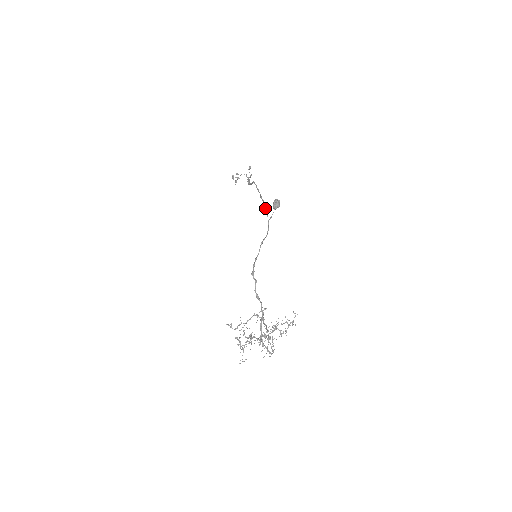
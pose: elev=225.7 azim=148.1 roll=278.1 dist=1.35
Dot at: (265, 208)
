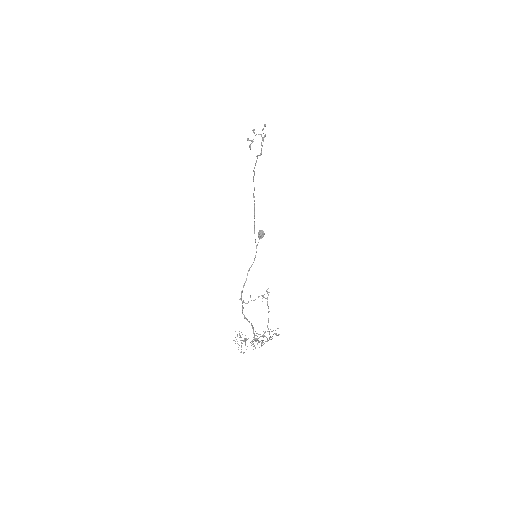
Dot at: (254, 231)
